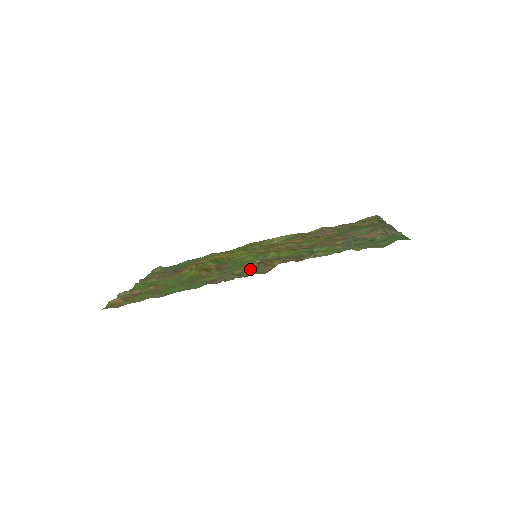
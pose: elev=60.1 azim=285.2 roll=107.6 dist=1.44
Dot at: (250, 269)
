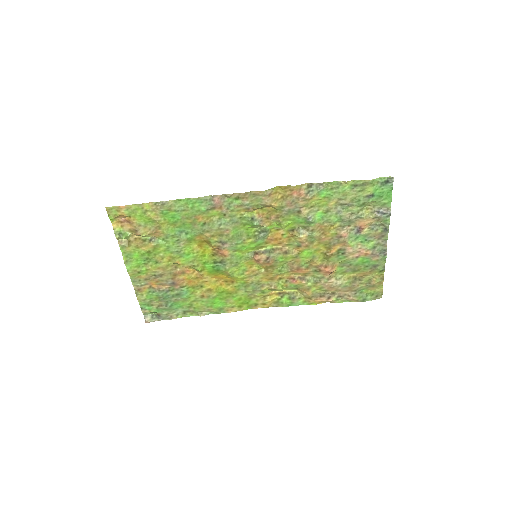
Dot at: (249, 210)
